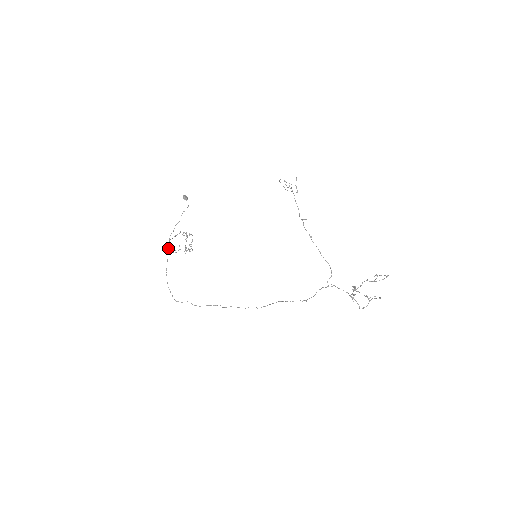
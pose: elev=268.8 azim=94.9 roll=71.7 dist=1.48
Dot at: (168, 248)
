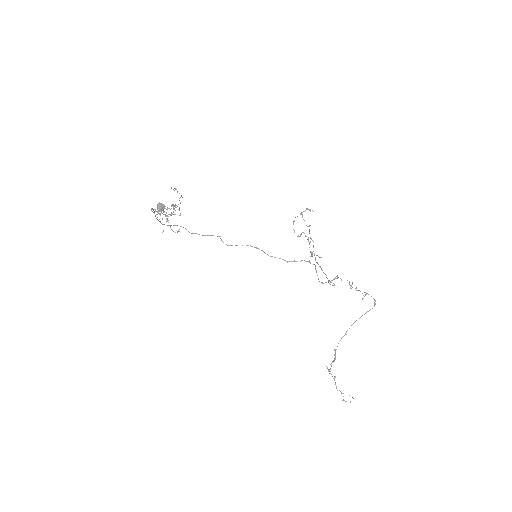
Dot at: (152, 208)
